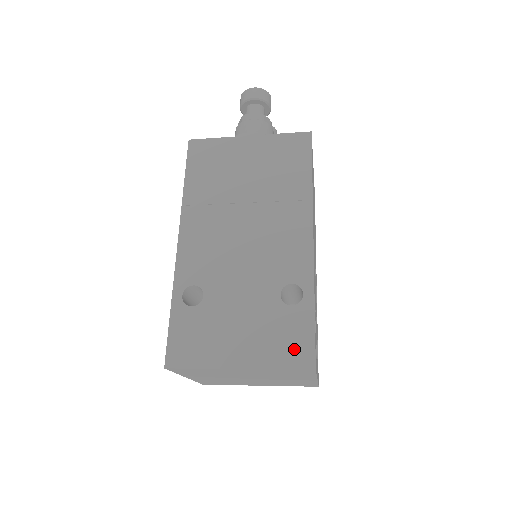
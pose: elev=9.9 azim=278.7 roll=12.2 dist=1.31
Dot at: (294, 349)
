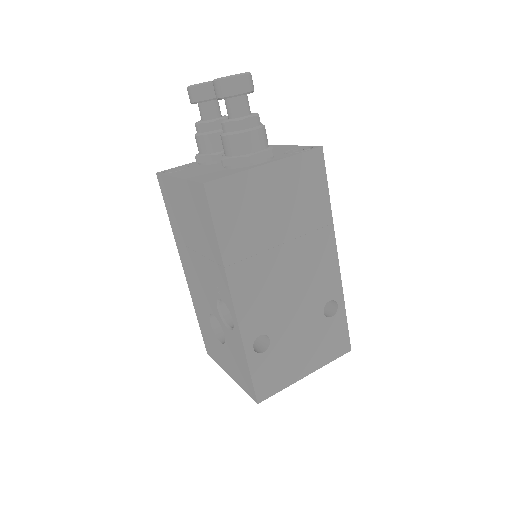
Dot at: (338, 345)
